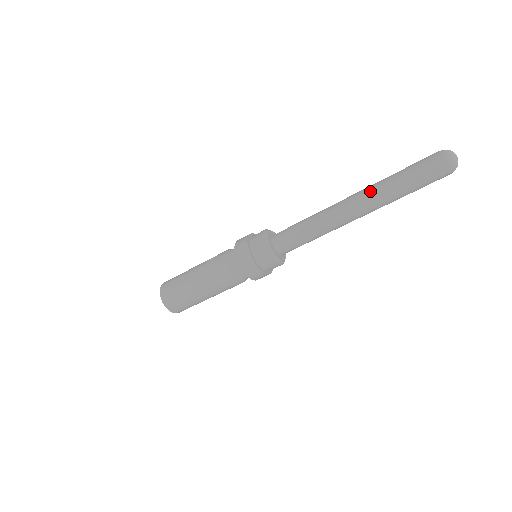
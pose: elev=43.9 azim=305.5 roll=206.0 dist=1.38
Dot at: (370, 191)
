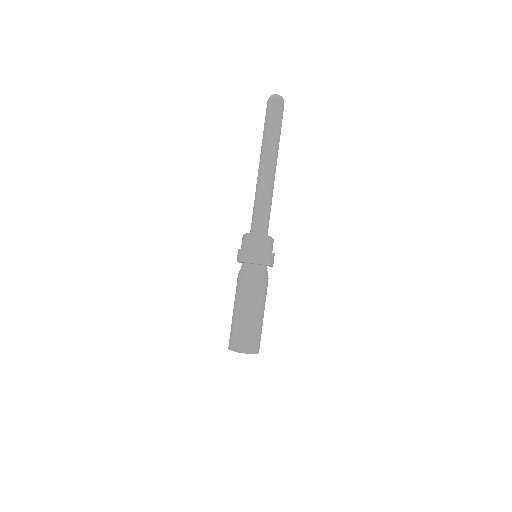
Dot at: occluded
